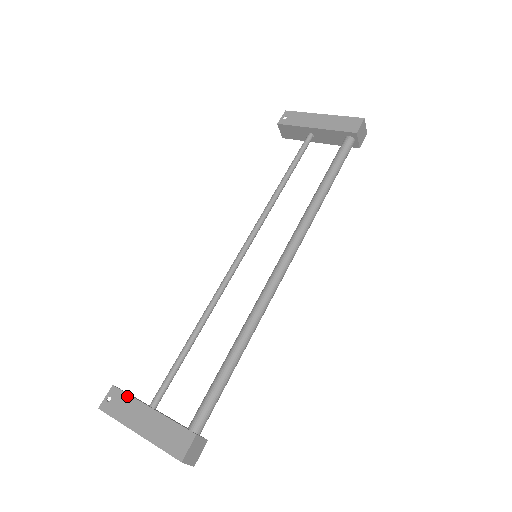
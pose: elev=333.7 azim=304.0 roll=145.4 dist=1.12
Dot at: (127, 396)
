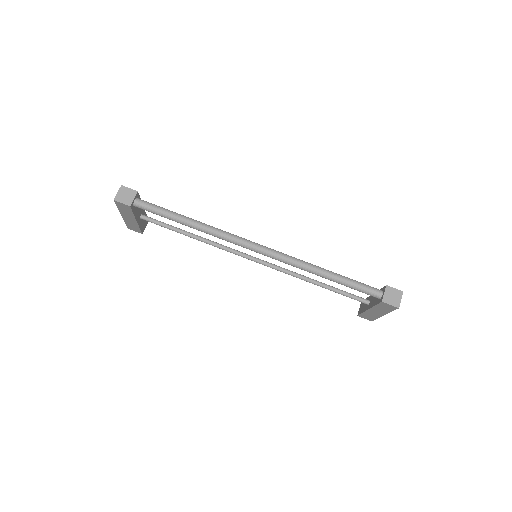
Dot at: (146, 215)
